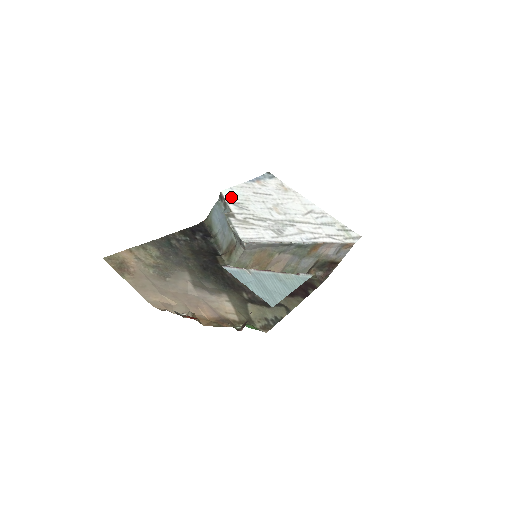
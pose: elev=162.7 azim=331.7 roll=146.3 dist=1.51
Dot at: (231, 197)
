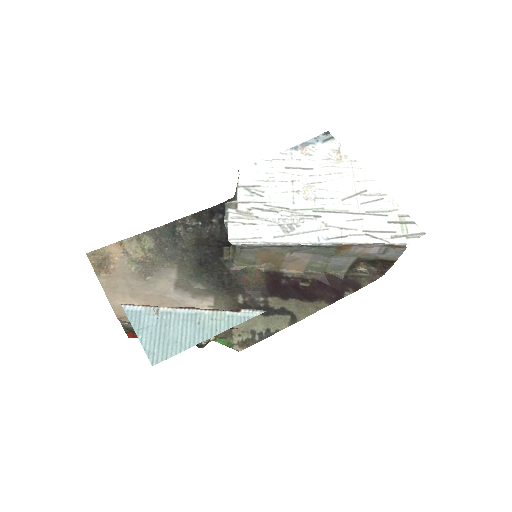
Dot at: (248, 177)
